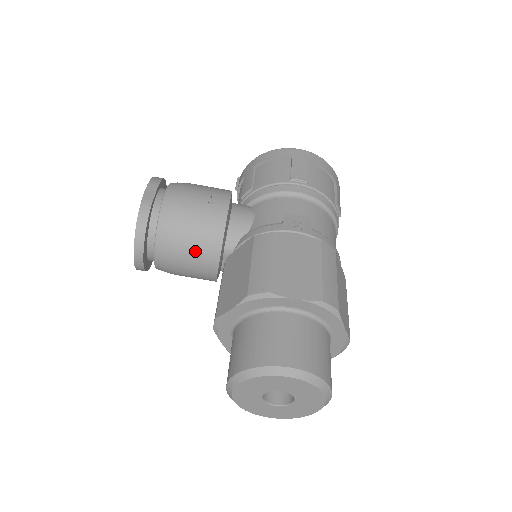
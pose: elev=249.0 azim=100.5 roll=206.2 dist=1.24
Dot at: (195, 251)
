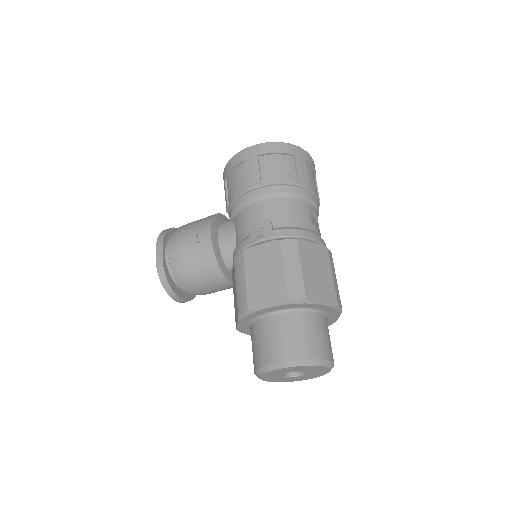
Dot at: (207, 281)
